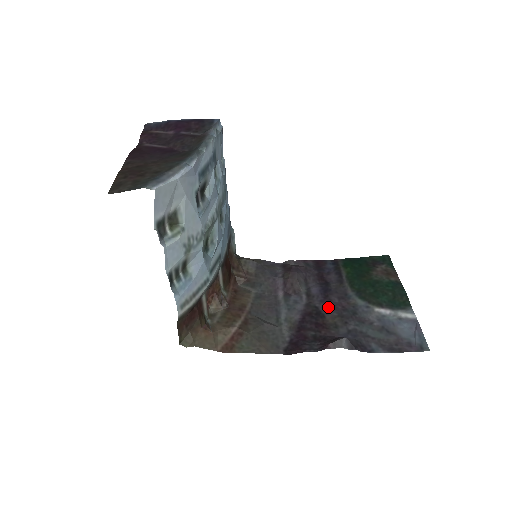
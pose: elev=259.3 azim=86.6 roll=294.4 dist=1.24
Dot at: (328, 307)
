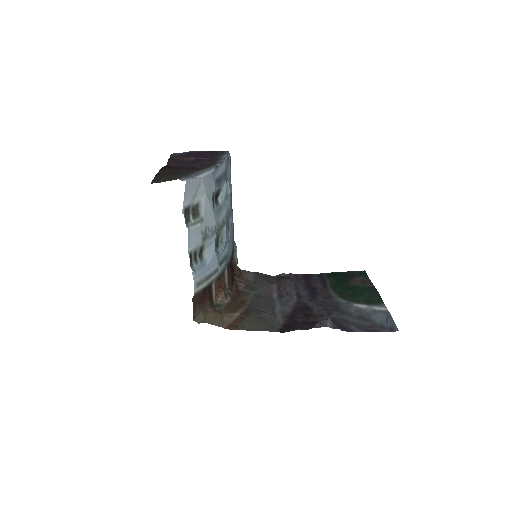
Dot at: (315, 304)
